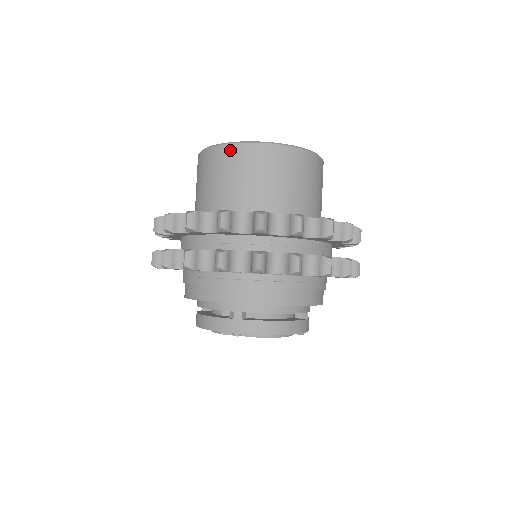
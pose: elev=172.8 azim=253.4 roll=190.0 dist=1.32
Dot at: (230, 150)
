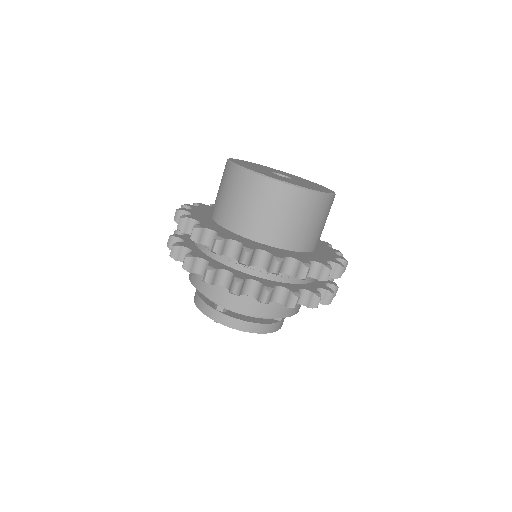
Dot at: (246, 176)
